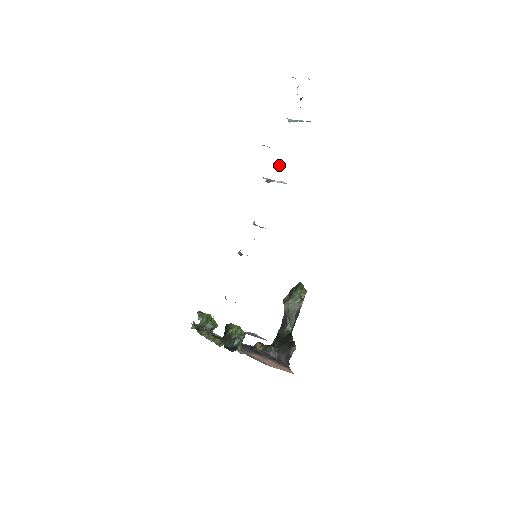
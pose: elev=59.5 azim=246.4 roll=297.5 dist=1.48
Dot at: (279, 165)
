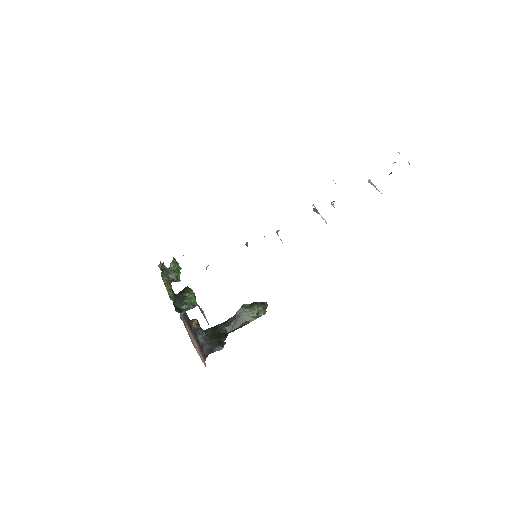
Dot at: (333, 206)
